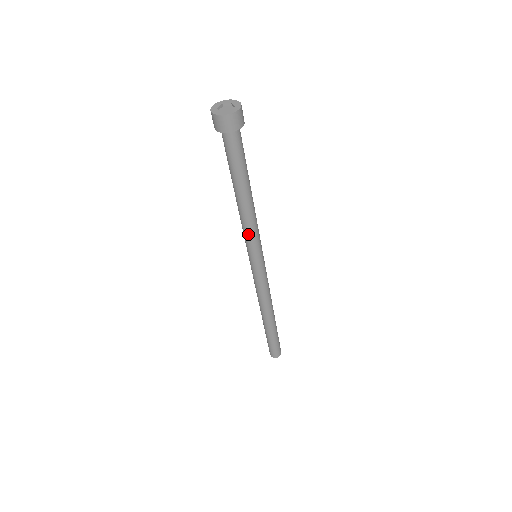
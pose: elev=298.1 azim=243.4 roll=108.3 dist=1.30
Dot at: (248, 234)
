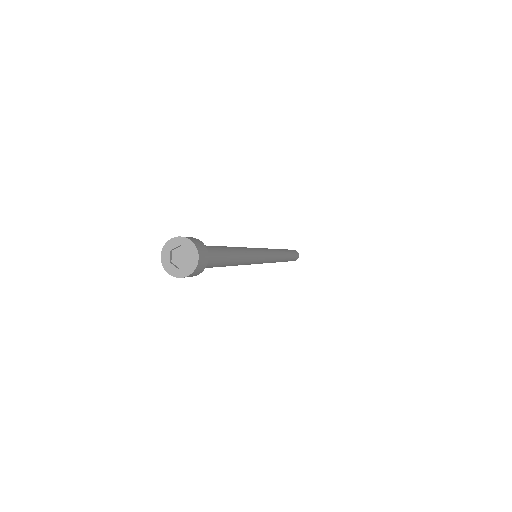
Dot at: occluded
